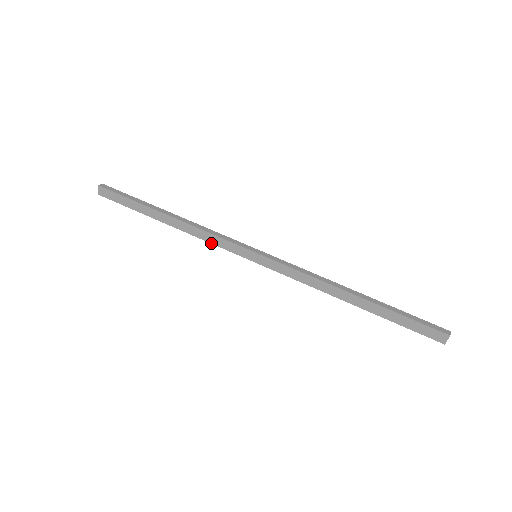
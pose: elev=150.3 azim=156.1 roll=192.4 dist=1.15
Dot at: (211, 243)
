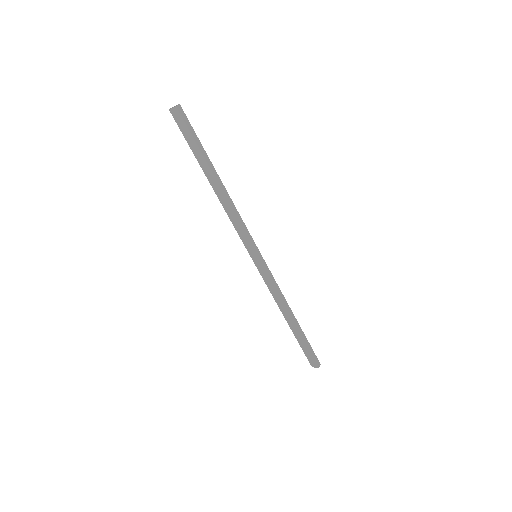
Dot at: (233, 224)
